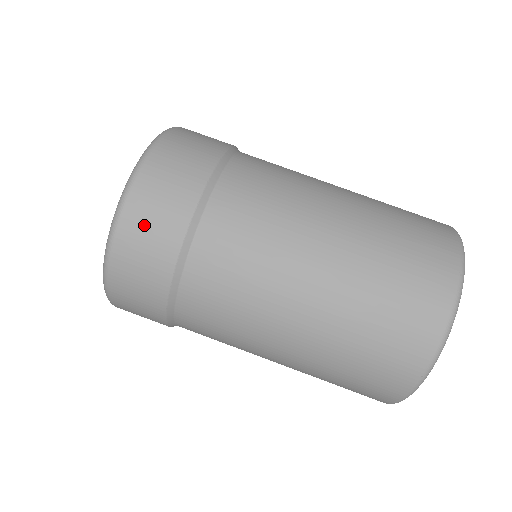
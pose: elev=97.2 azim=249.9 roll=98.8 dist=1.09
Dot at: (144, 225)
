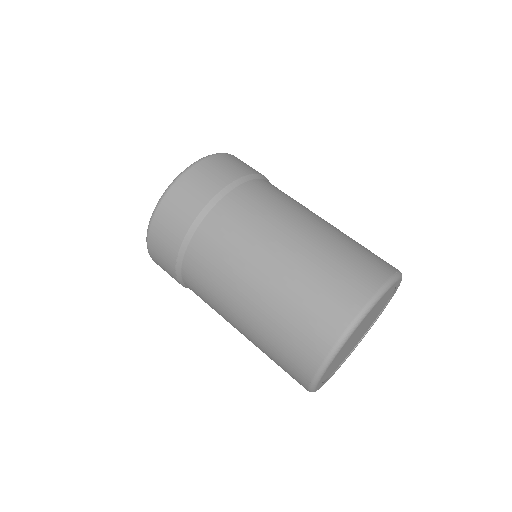
Dot at: (209, 171)
